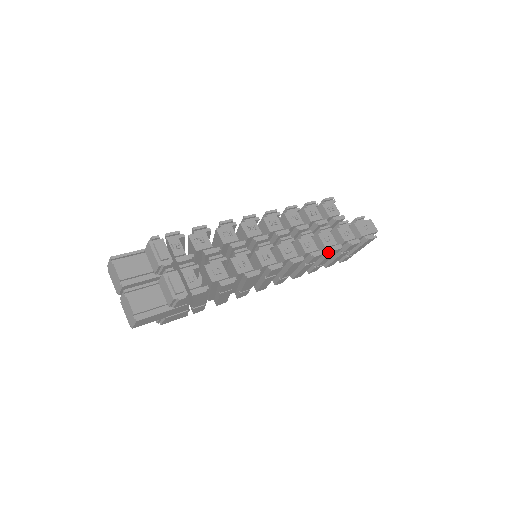
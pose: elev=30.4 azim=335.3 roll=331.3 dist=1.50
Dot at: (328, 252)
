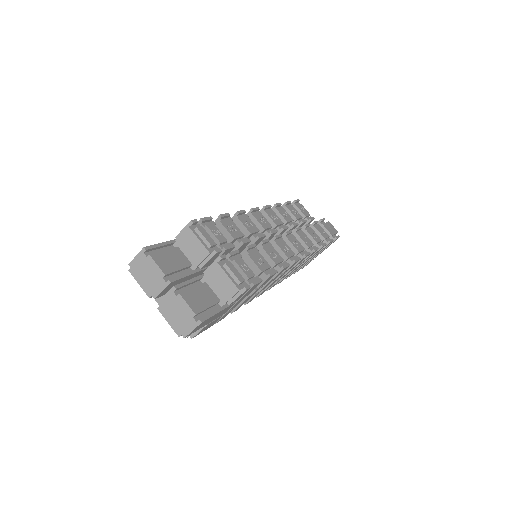
Dot at: occluded
